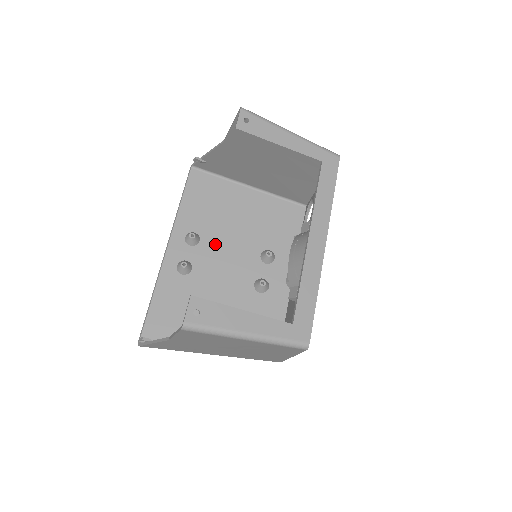
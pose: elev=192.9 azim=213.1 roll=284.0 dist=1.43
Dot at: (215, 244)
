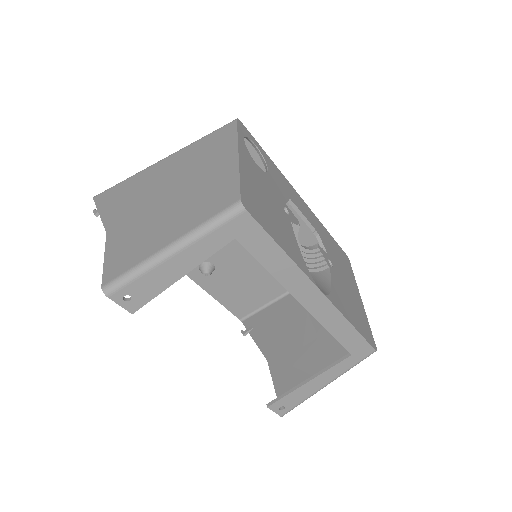
Dot at: occluded
